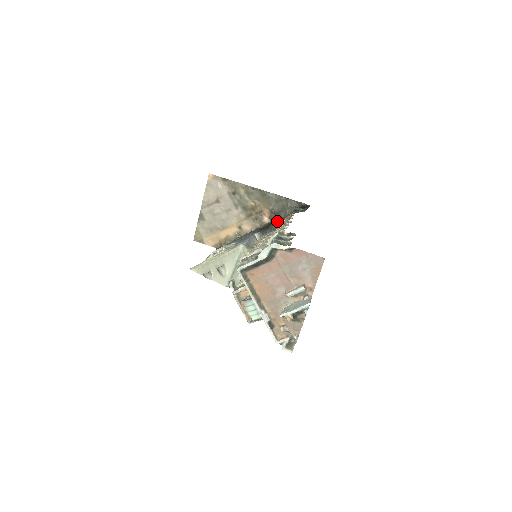
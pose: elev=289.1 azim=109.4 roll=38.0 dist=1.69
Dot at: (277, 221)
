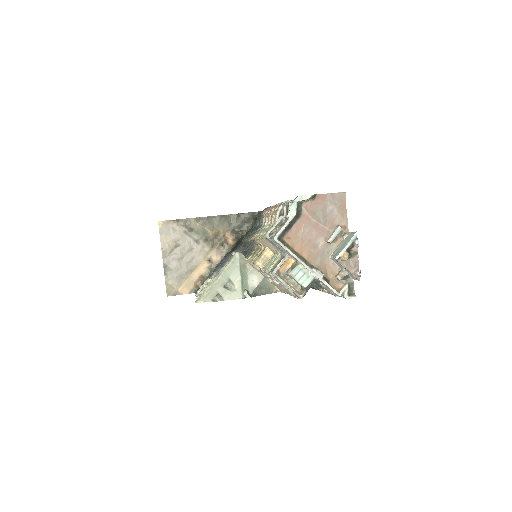
Dot at: (243, 236)
